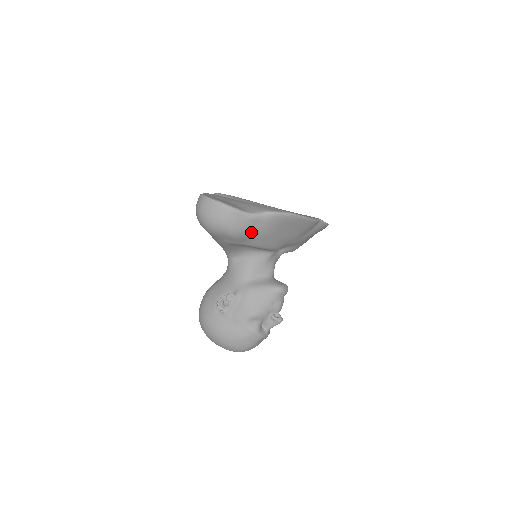
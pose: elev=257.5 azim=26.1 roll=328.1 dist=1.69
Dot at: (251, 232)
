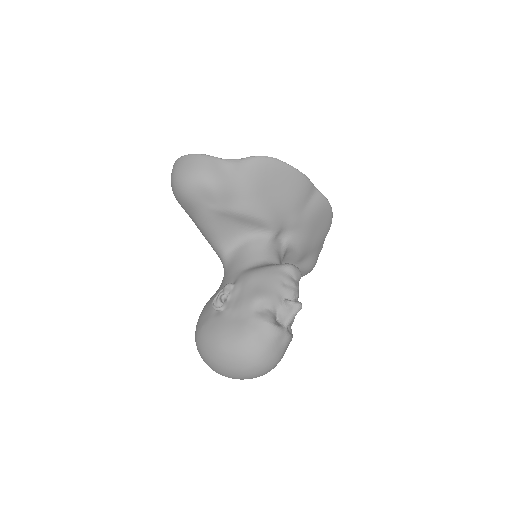
Dot at: (233, 184)
